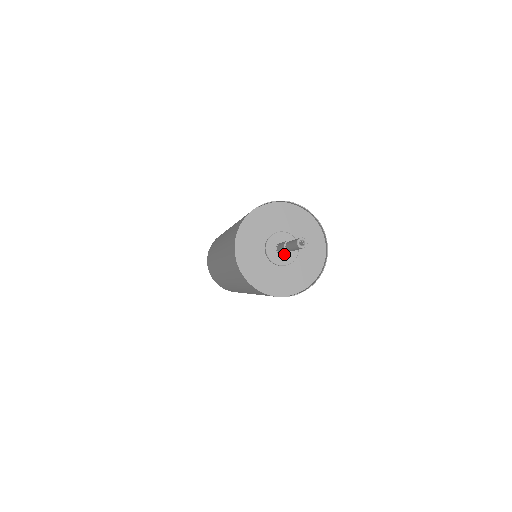
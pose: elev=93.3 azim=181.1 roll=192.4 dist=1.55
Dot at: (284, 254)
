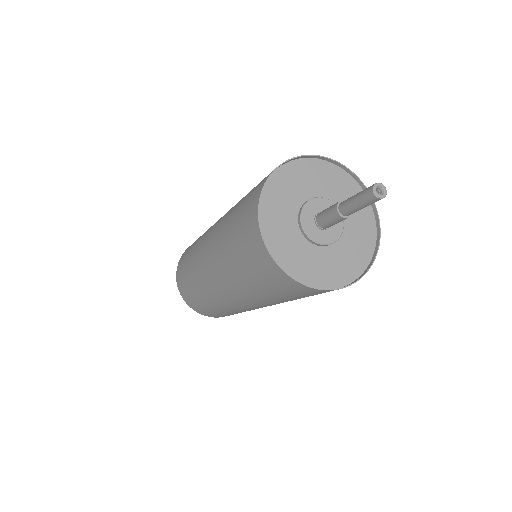
Dot at: (326, 228)
